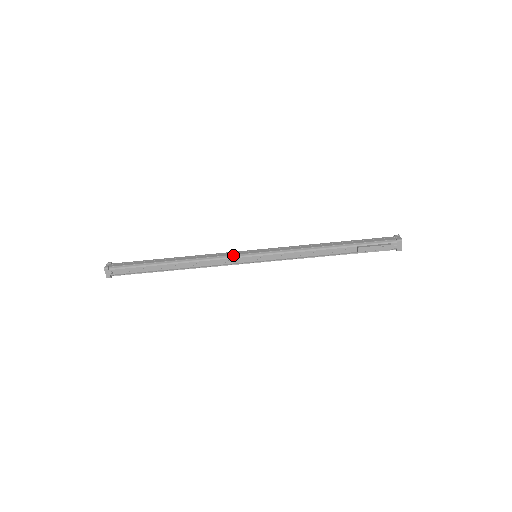
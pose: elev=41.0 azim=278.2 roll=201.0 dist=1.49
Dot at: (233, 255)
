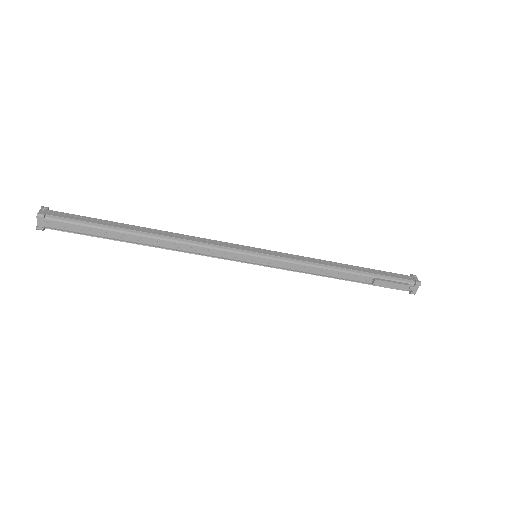
Dot at: (230, 248)
